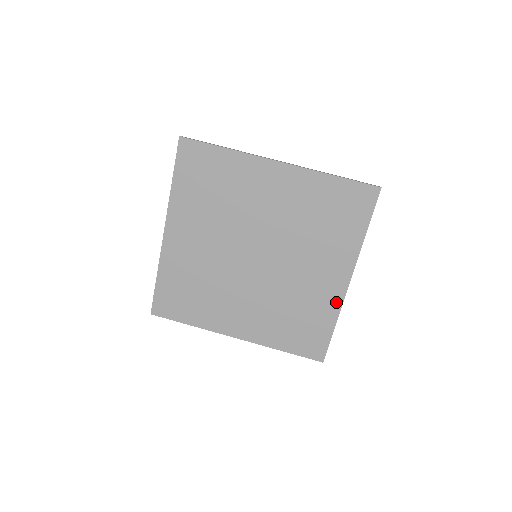
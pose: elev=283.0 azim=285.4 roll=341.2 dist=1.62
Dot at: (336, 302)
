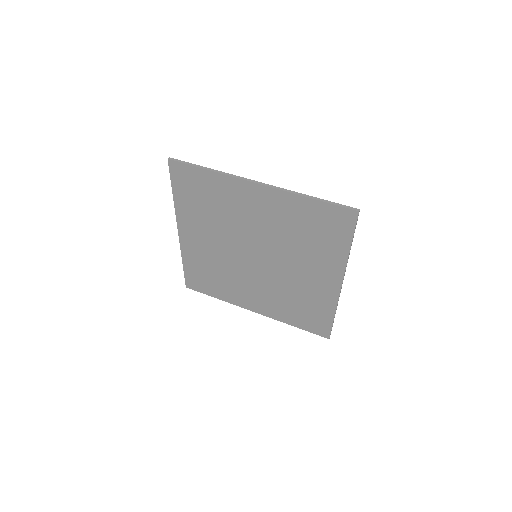
Dot at: (332, 298)
